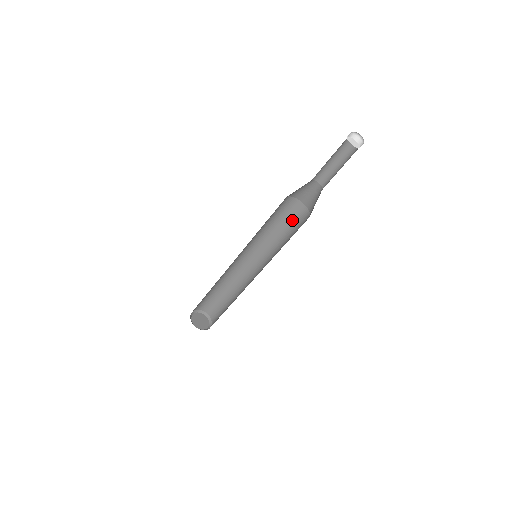
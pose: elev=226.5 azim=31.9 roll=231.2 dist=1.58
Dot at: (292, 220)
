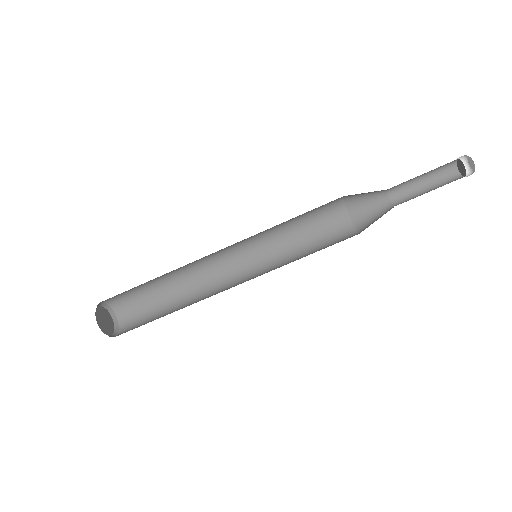
Dot at: (323, 230)
